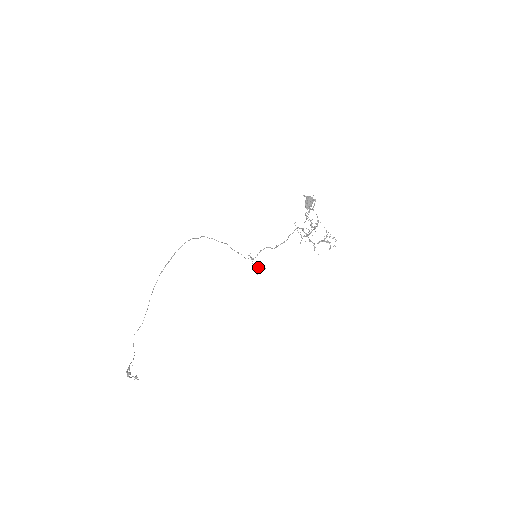
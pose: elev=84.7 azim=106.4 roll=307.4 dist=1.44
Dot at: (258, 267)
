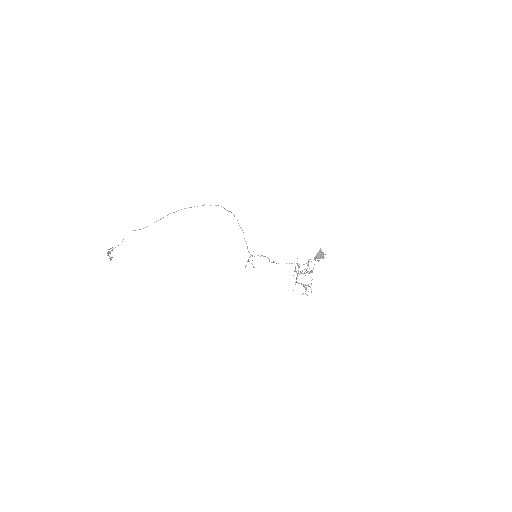
Dot at: occluded
